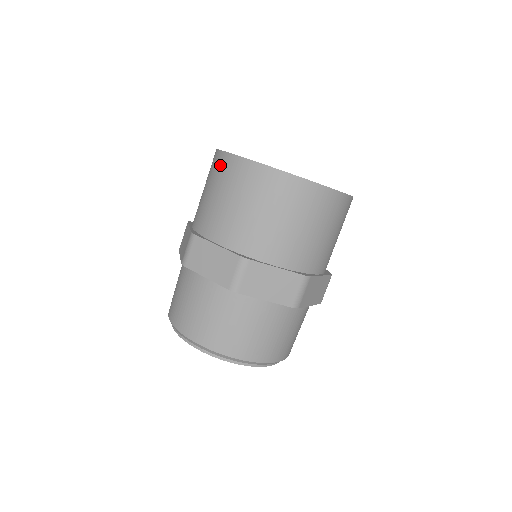
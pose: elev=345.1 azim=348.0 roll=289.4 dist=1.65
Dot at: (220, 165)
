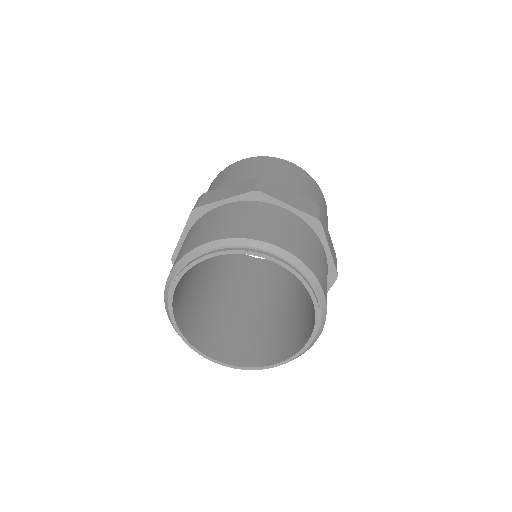
Dot at: (264, 160)
